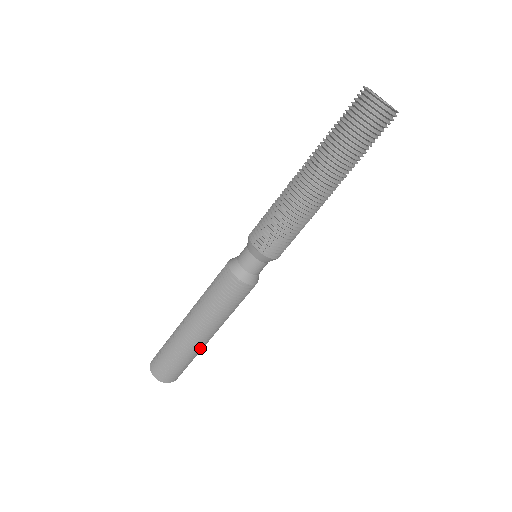
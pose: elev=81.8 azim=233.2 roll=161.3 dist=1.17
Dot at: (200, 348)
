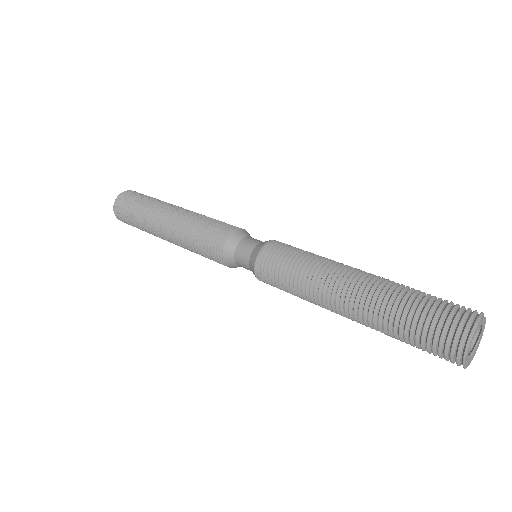
Dot at: occluded
